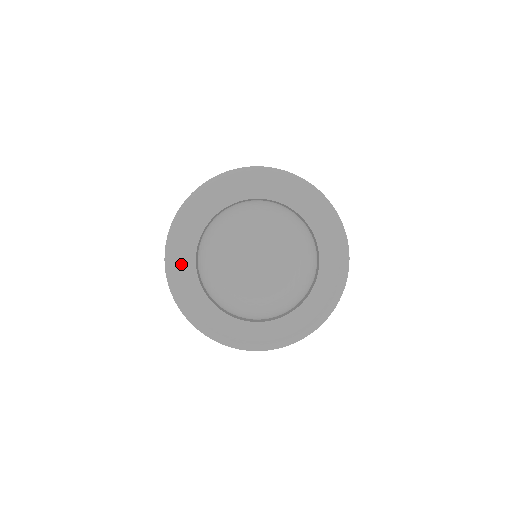
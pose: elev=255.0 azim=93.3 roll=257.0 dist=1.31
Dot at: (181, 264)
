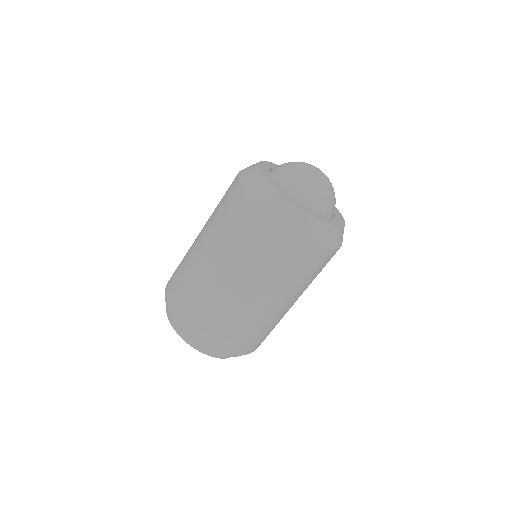
Dot at: (272, 164)
